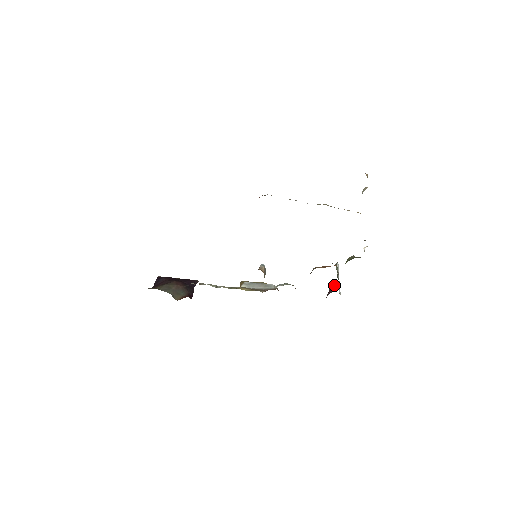
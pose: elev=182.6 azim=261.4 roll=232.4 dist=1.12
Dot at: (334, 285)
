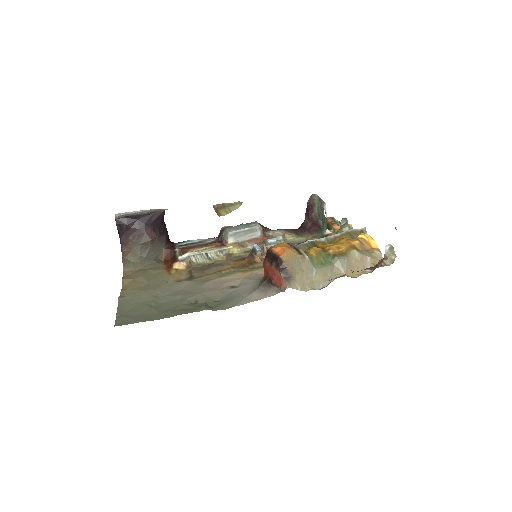
Dot at: (314, 201)
